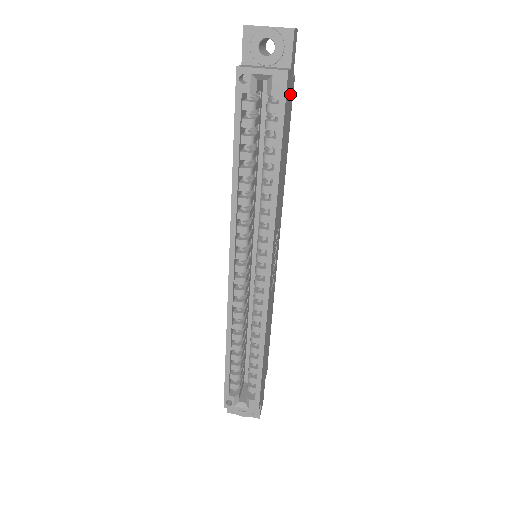
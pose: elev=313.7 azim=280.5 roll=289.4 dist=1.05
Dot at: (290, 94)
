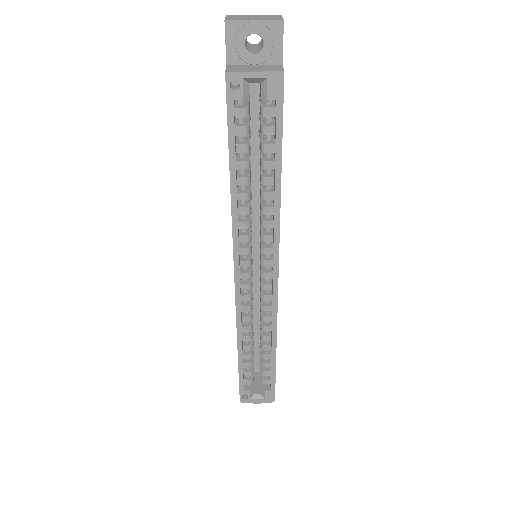
Dot at: occluded
